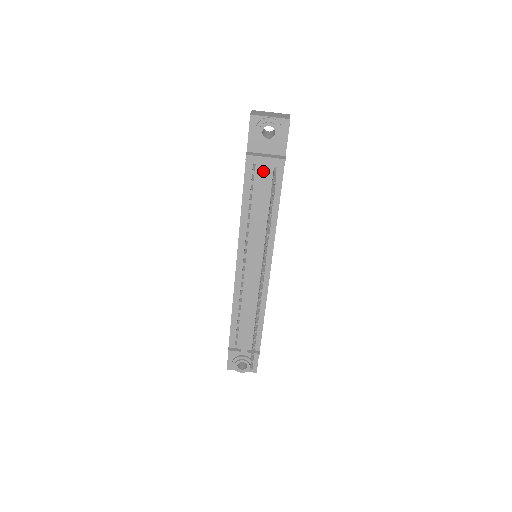
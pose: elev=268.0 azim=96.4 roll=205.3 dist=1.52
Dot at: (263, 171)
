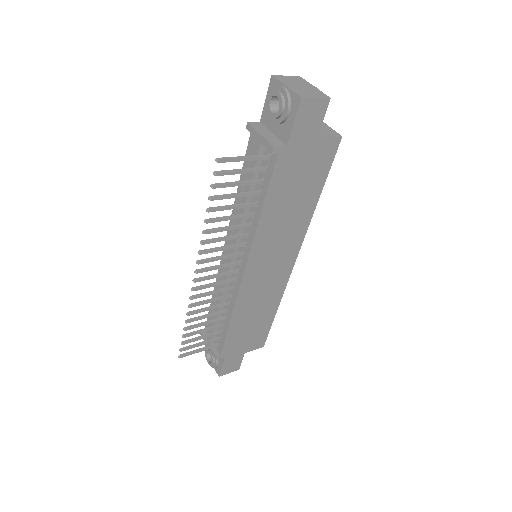
Dot at: (255, 151)
